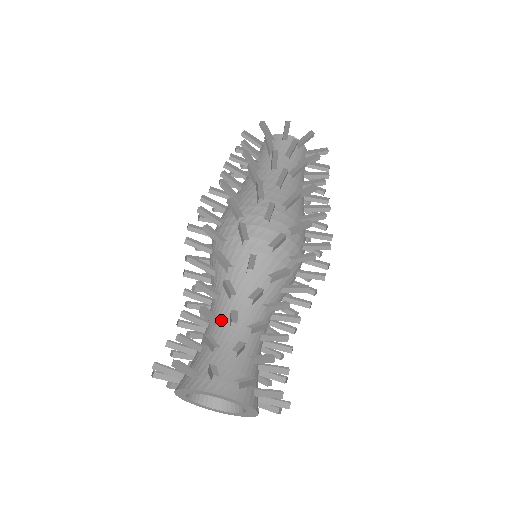
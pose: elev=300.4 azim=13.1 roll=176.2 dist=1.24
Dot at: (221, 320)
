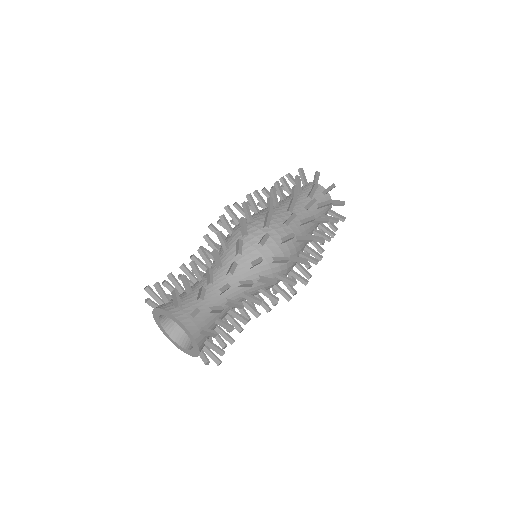
Dot at: occluded
